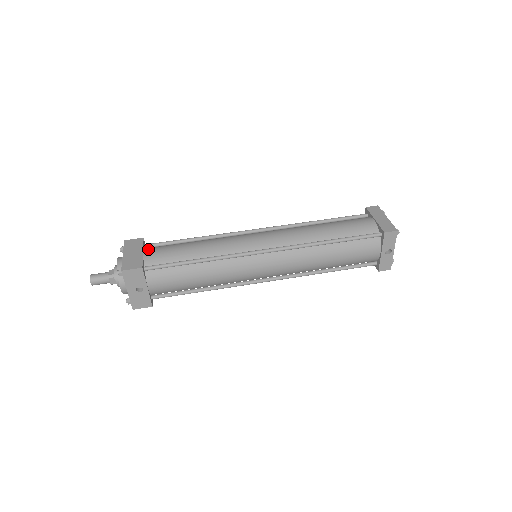
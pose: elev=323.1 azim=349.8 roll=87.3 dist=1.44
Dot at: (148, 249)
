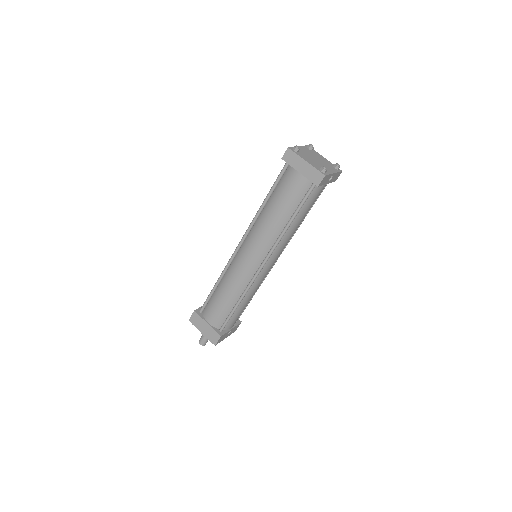
Dot at: (206, 317)
